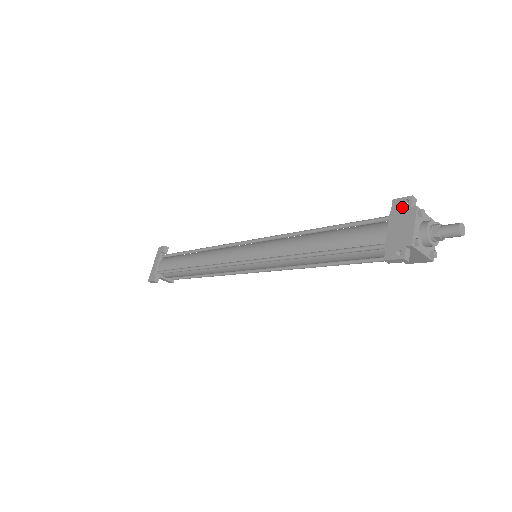
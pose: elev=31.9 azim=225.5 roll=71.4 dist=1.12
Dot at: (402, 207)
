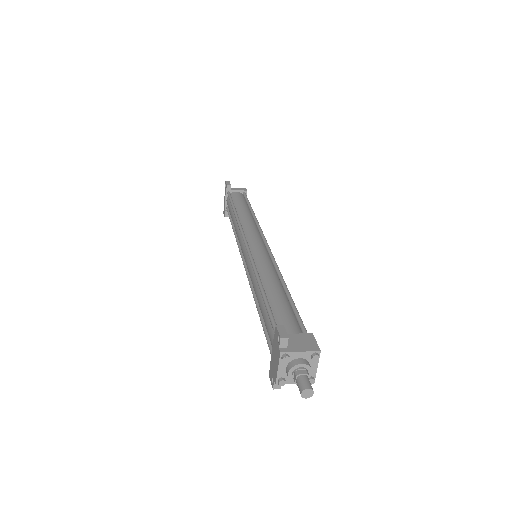
Dot at: (277, 341)
